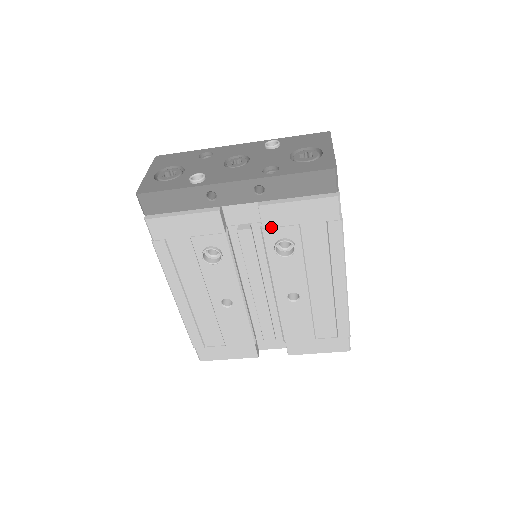
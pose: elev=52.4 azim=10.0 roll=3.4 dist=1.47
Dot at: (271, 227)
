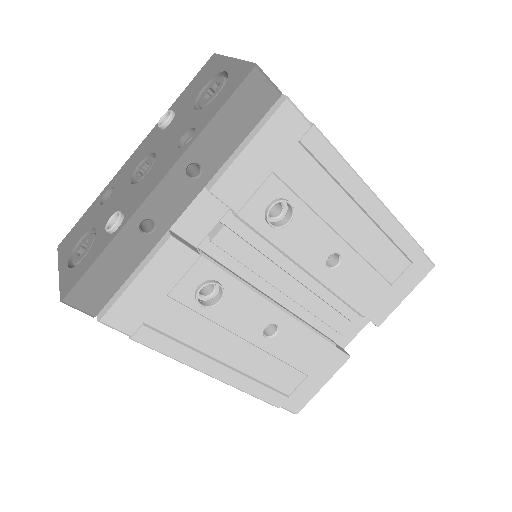
Dot at: (244, 203)
